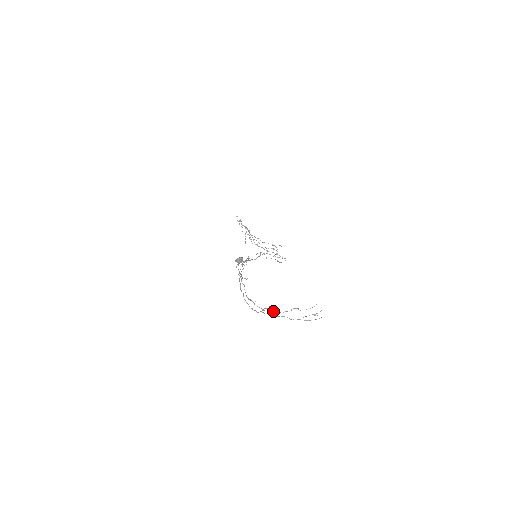
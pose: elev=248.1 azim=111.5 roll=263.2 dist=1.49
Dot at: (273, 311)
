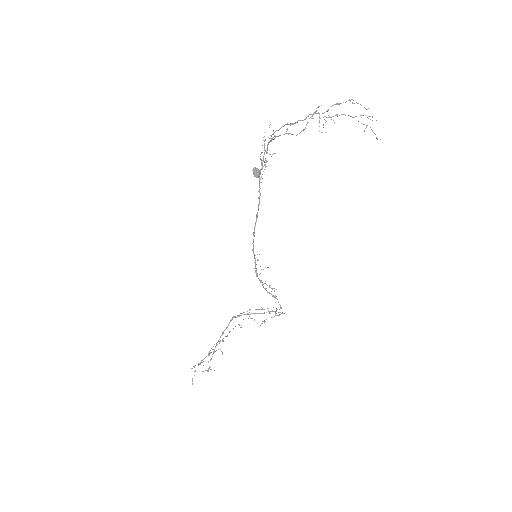
Dot at: occluded
